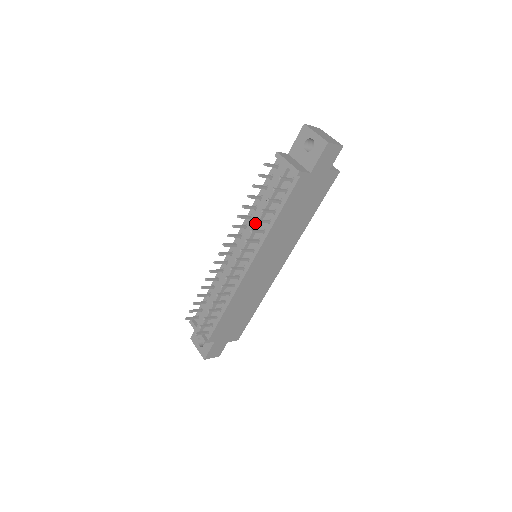
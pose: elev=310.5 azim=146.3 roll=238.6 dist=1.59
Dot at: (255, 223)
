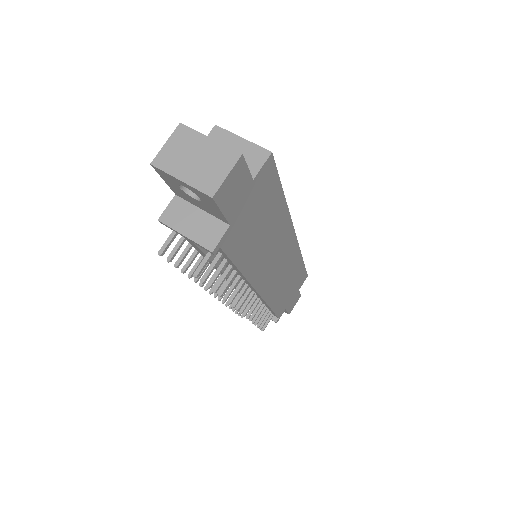
Dot at: (221, 273)
